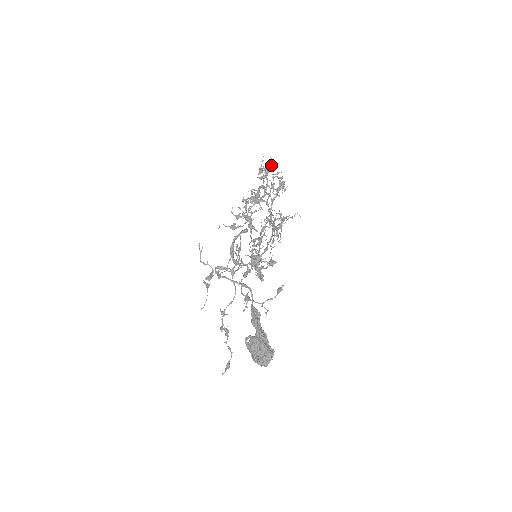
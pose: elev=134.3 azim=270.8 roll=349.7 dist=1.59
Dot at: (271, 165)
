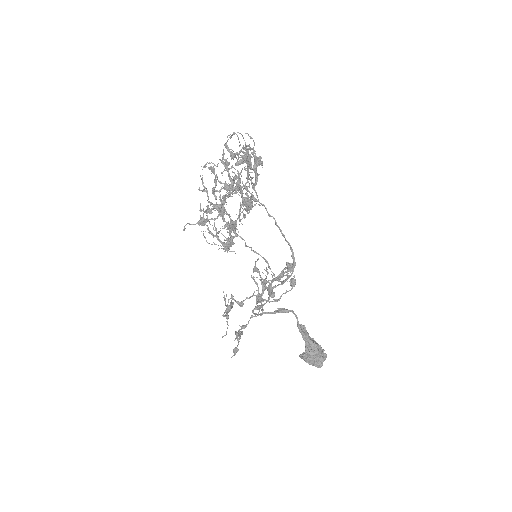
Dot at: occluded
